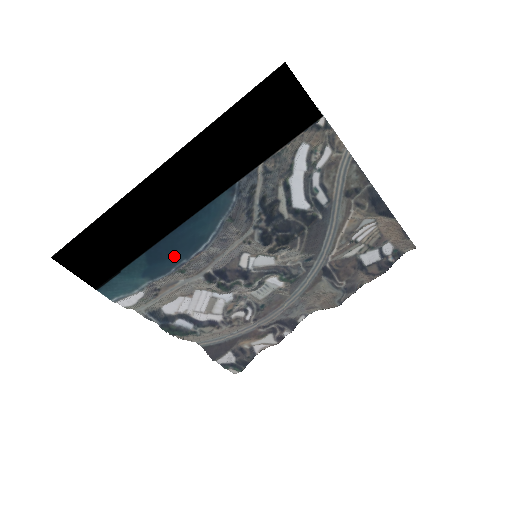
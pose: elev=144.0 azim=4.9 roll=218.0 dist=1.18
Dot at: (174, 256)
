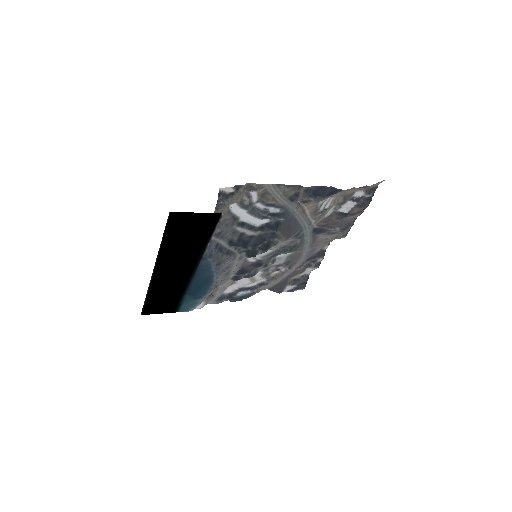
Dot at: (203, 288)
